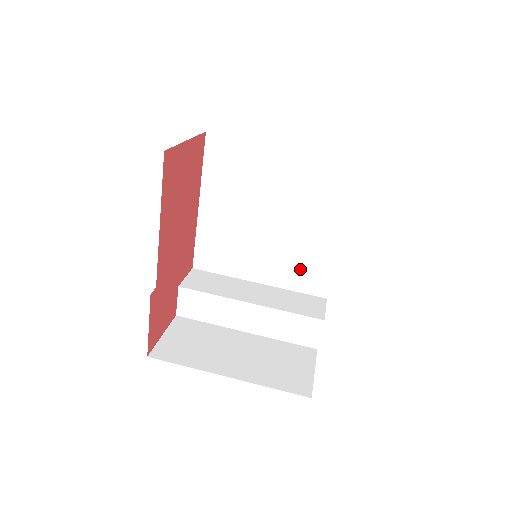
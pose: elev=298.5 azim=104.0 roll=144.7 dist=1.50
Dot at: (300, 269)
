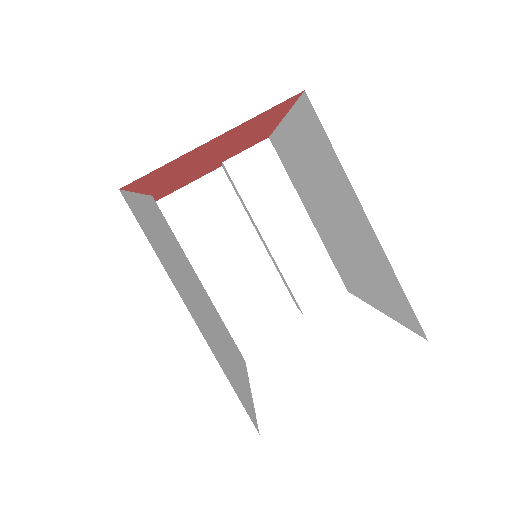
Dot at: (339, 261)
